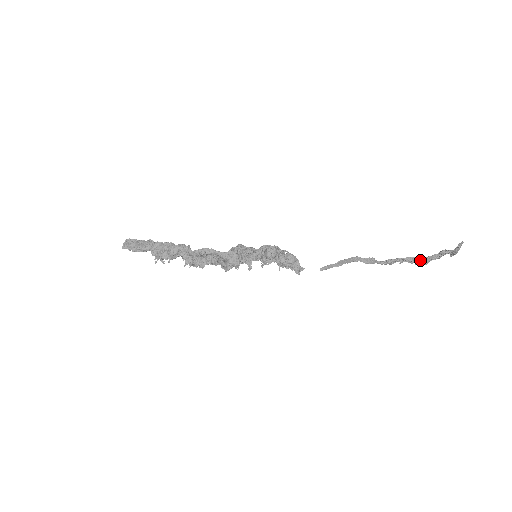
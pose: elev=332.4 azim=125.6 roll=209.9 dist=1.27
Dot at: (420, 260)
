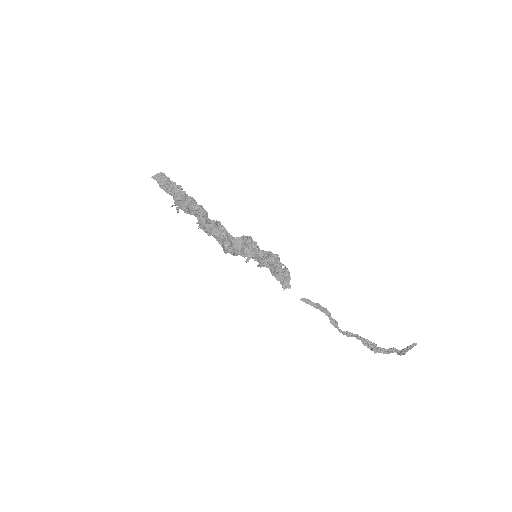
Dot at: (373, 346)
